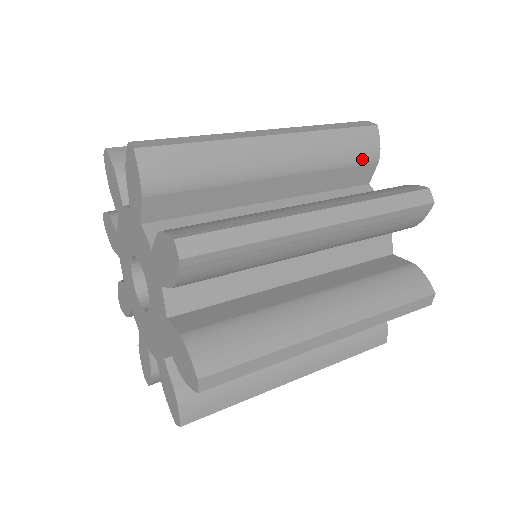
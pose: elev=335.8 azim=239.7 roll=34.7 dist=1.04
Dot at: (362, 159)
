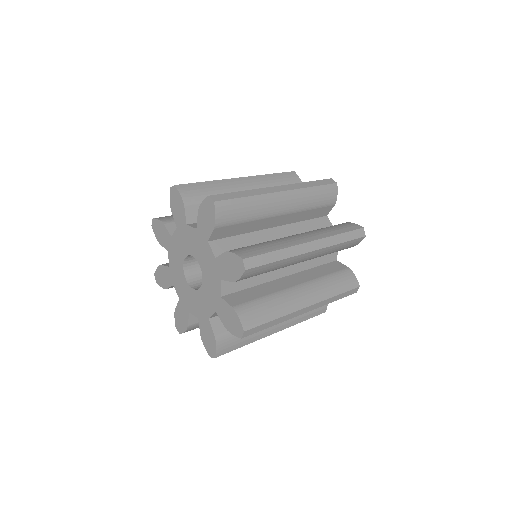
Dot at: (327, 203)
